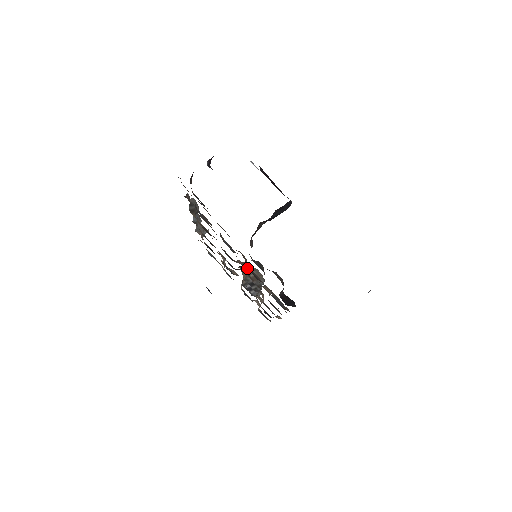
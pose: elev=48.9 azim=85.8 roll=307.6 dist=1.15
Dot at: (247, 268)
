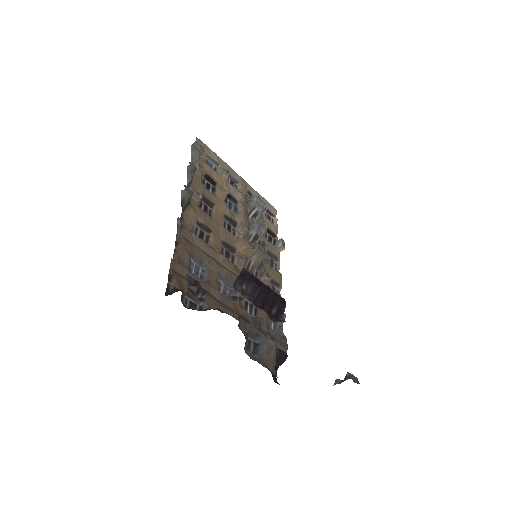
Dot at: (248, 255)
